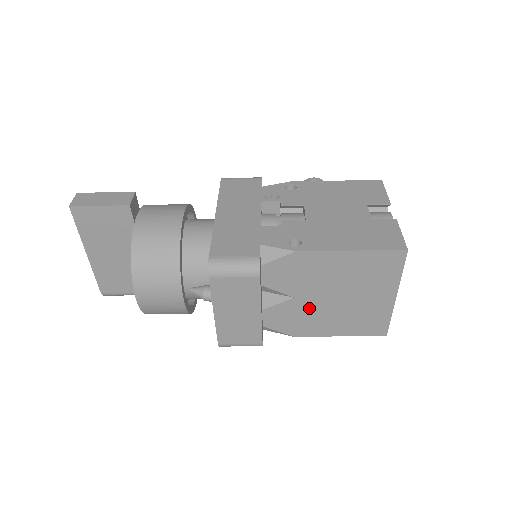
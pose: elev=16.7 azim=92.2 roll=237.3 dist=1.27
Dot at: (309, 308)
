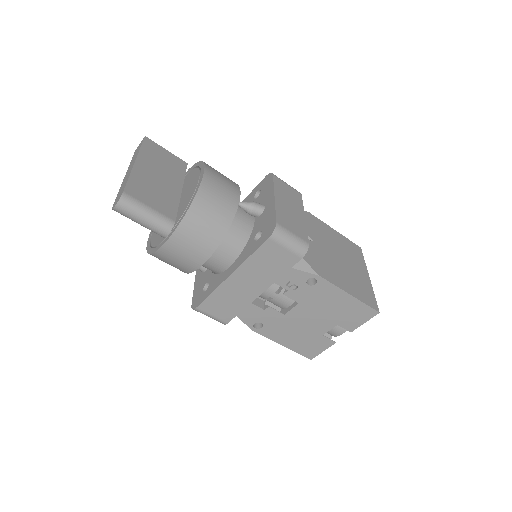
Dot at: (324, 256)
